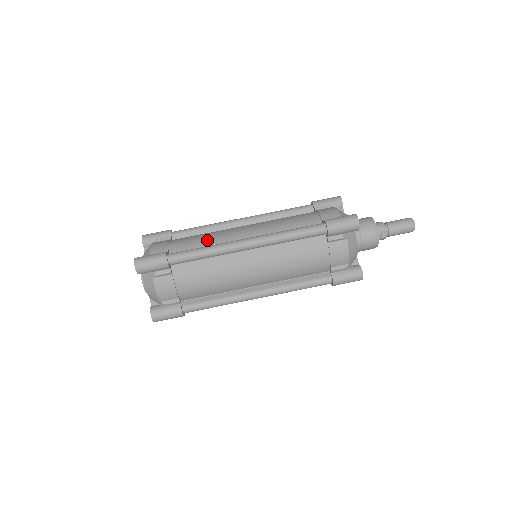
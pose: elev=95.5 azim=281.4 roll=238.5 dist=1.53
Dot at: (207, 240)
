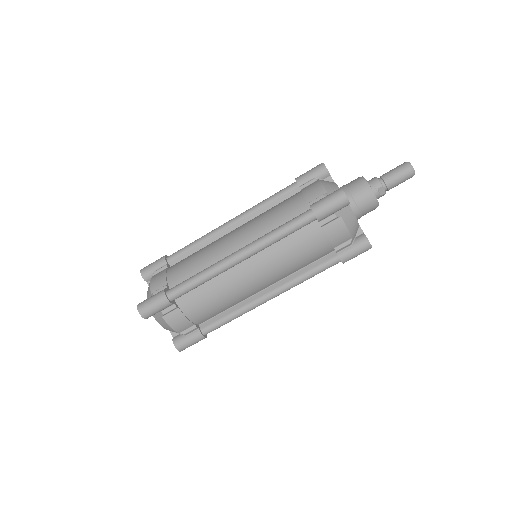
Dot at: (200, 262)
